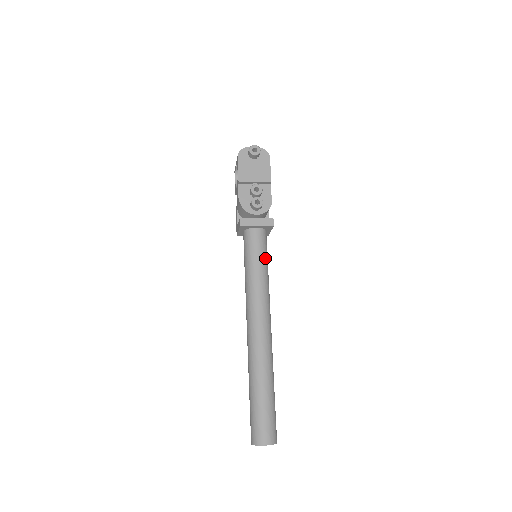
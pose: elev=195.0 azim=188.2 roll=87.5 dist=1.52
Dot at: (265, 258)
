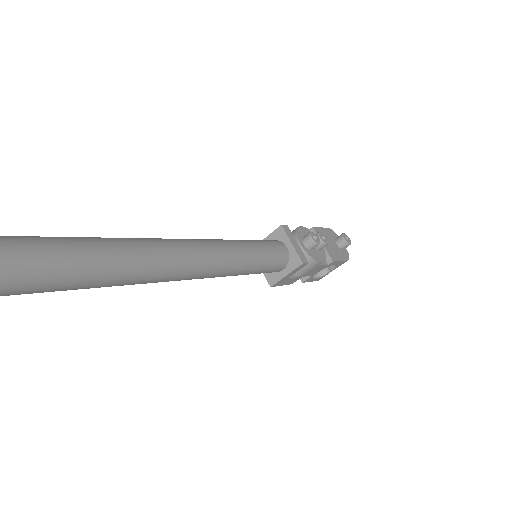
Dot at: (265, 260)
